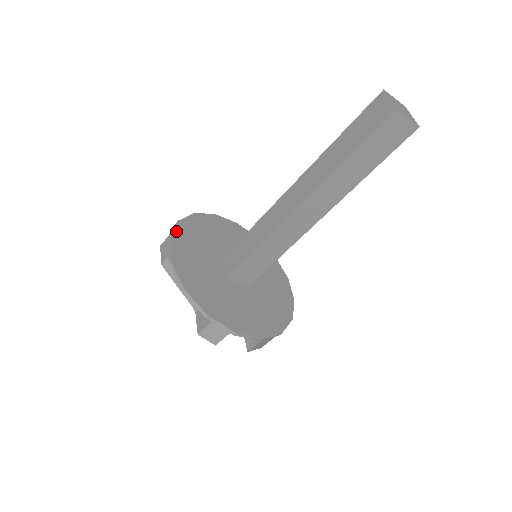
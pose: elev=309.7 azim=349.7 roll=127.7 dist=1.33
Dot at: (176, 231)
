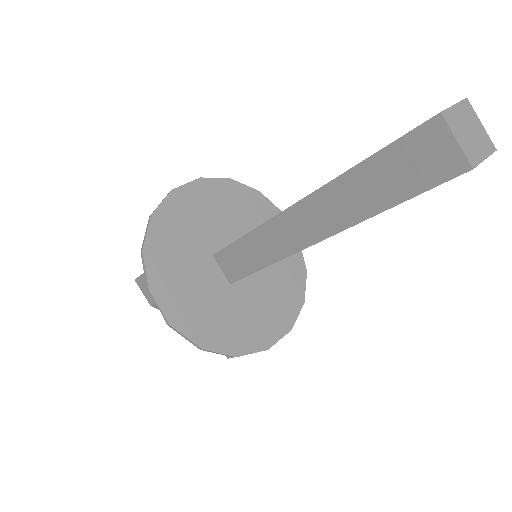
Dot at: (149, 271)
